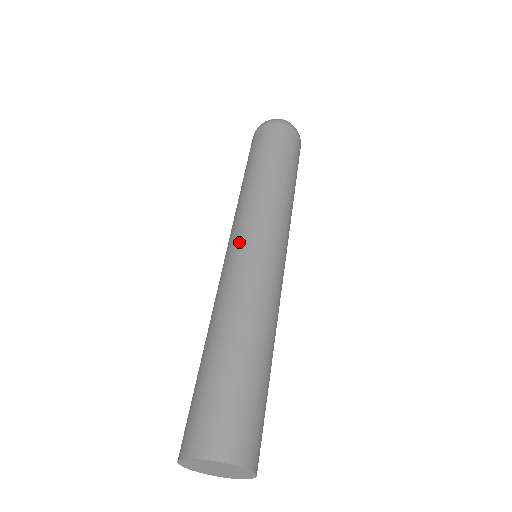
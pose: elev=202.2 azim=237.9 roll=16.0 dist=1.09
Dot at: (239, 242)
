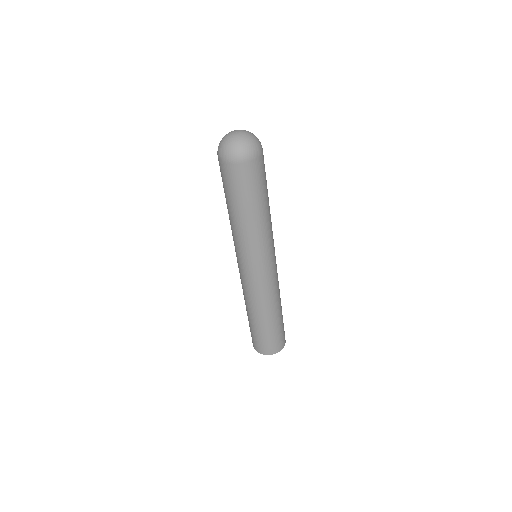
Dot at: (251, 271)
